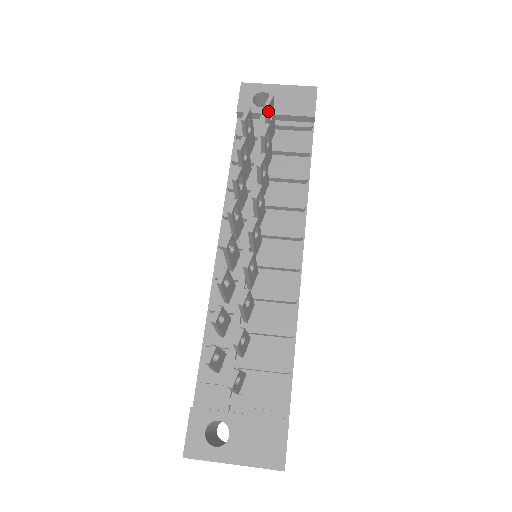
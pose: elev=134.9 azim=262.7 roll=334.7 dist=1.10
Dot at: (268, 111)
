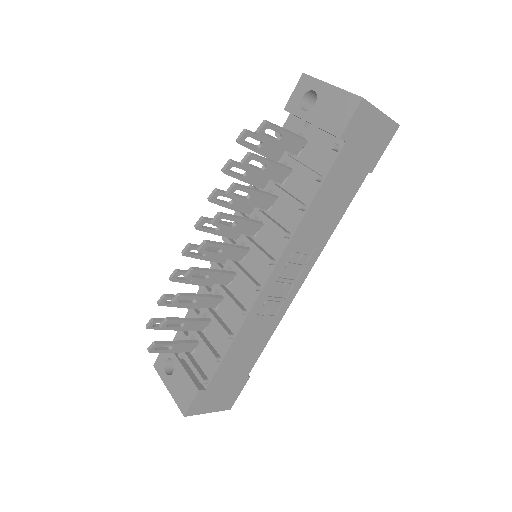
Dot at: (261, 136)
